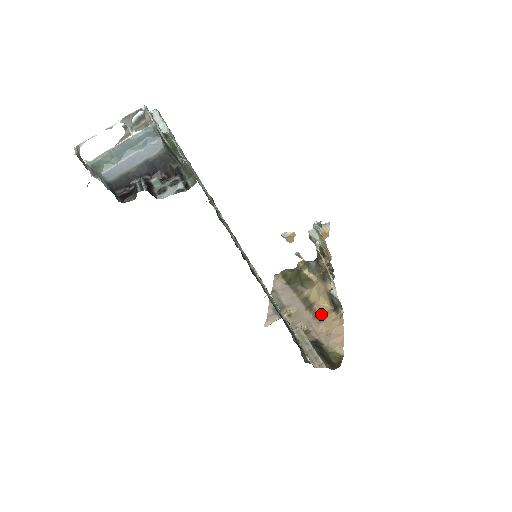
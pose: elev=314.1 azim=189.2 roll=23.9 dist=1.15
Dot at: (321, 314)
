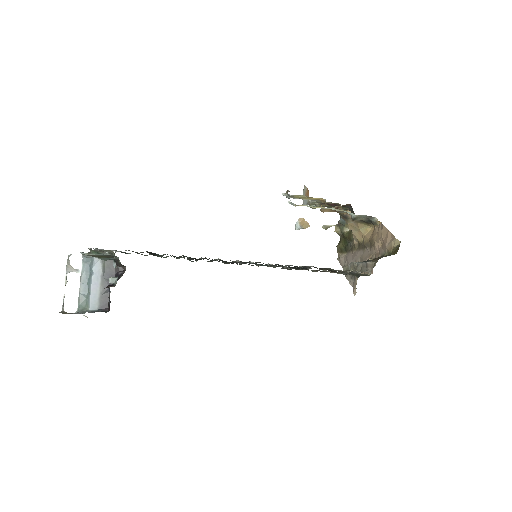
Dot at: (370, 239)
